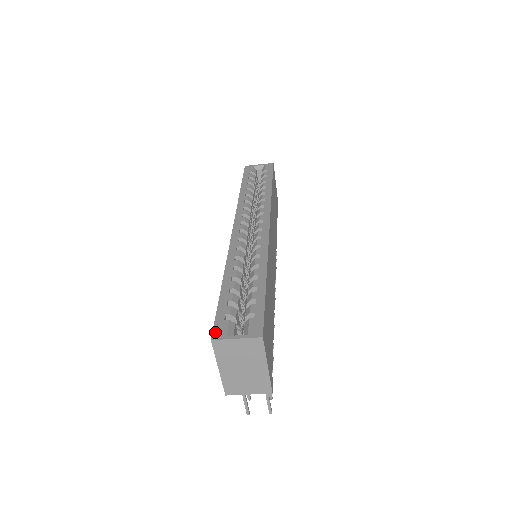
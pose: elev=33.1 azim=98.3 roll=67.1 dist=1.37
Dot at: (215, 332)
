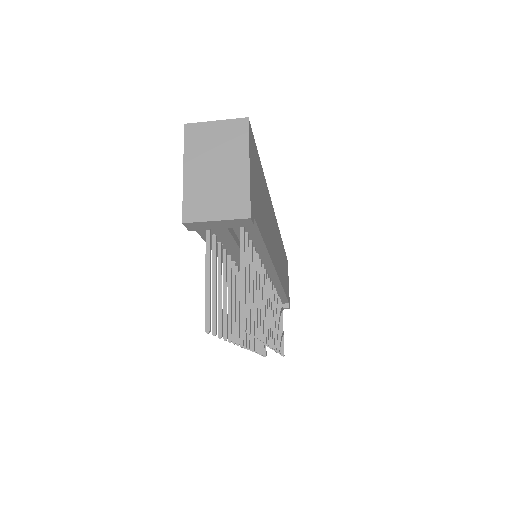
Dot at: occluded
